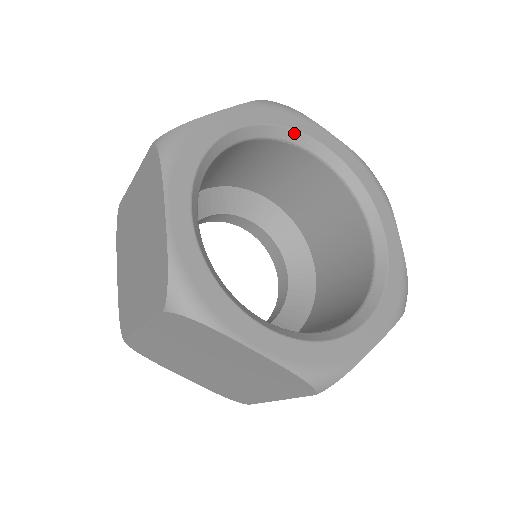
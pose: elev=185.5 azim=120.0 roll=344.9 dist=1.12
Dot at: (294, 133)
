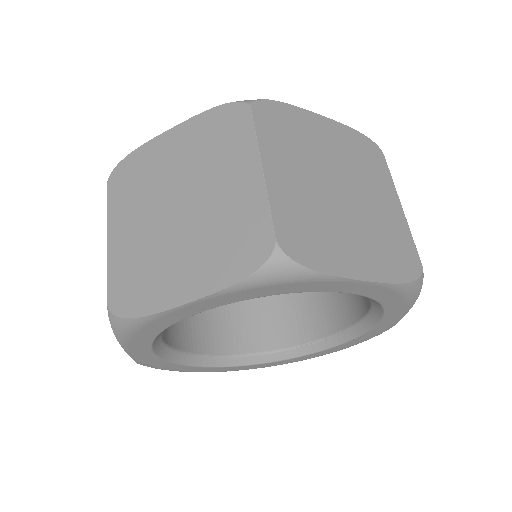
Dot at: (295, 291)
